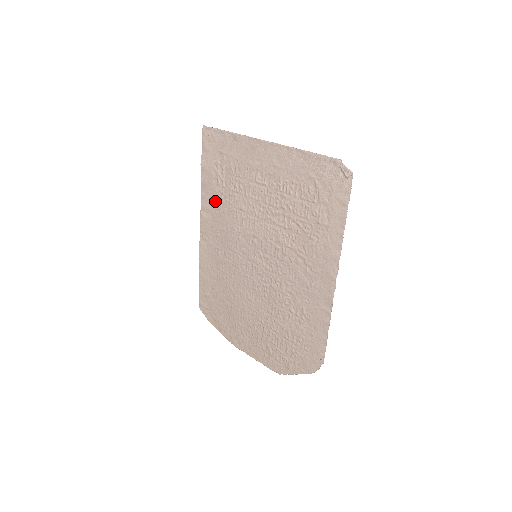
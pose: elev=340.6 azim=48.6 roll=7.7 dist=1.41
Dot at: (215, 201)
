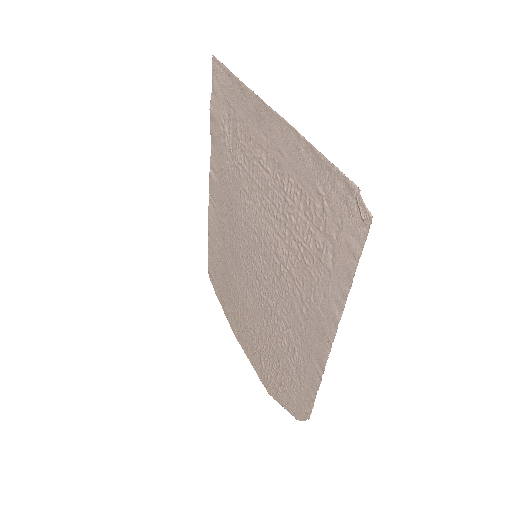
Dot at: (222, 165)
